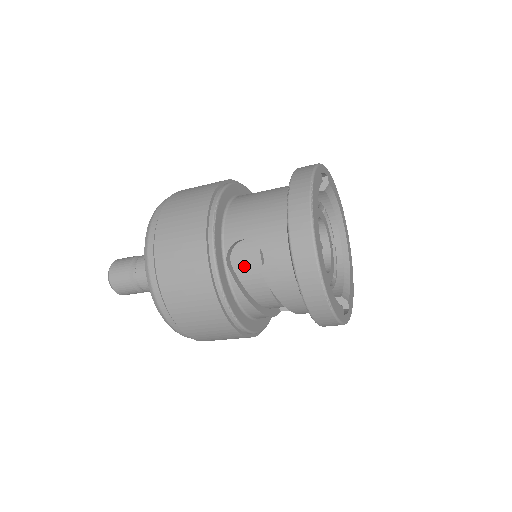
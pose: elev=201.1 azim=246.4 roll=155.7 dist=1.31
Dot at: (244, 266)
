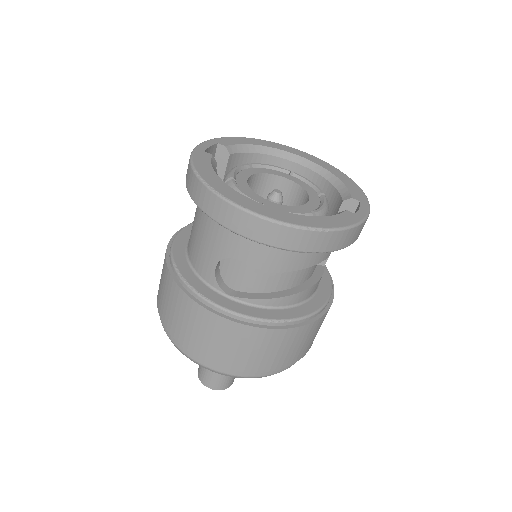
Dot at: (243, 281)
